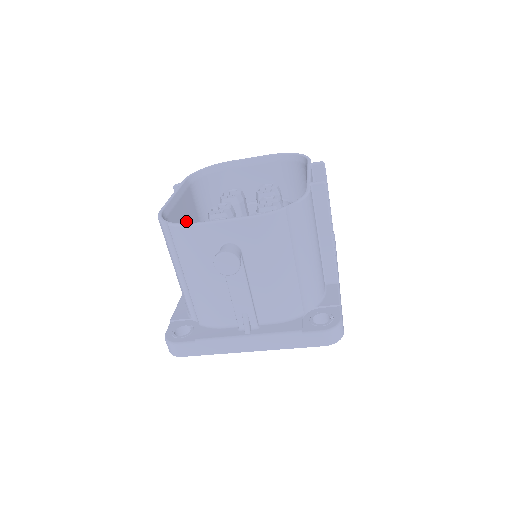
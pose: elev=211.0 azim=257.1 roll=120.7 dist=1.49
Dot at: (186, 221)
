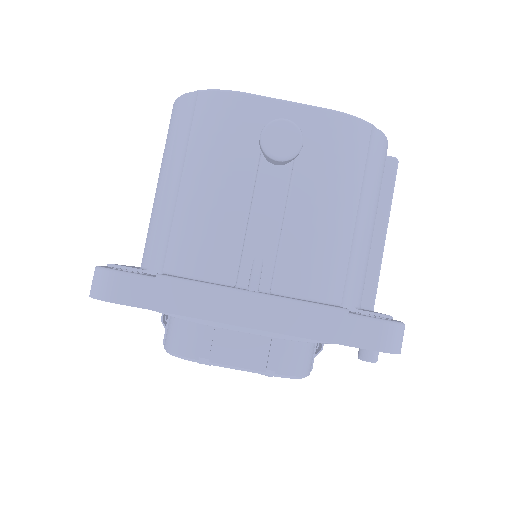
Dot at: occluded
